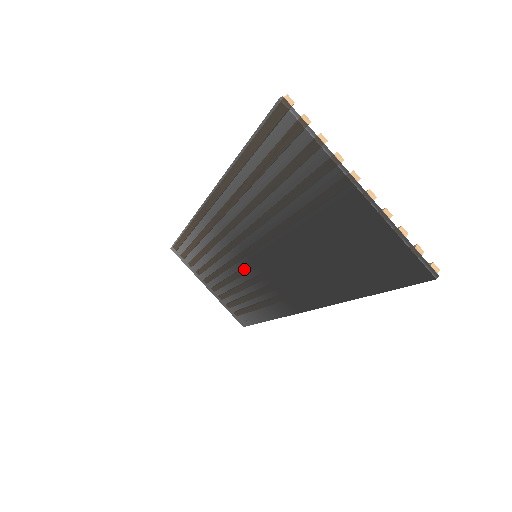
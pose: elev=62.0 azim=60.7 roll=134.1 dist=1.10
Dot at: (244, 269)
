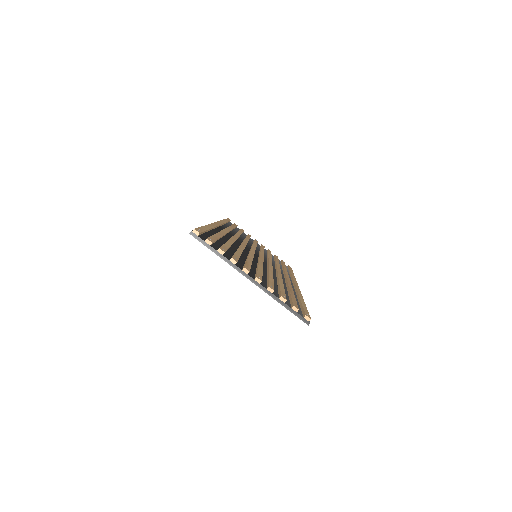
Dot at: occluded
